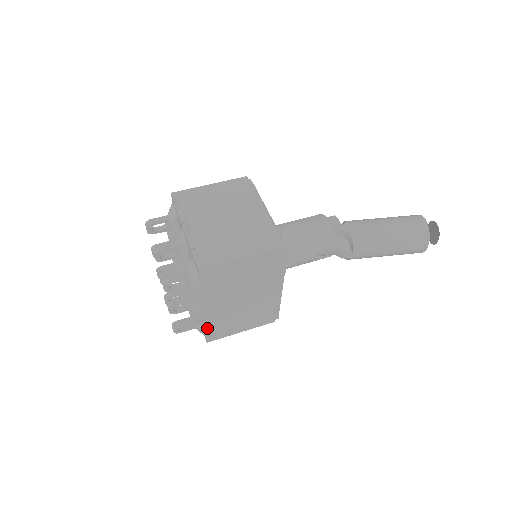
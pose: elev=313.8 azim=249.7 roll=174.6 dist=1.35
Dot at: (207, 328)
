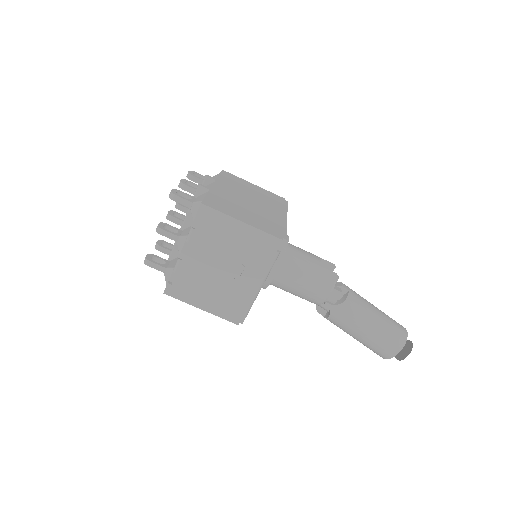
Dot at: occluded
